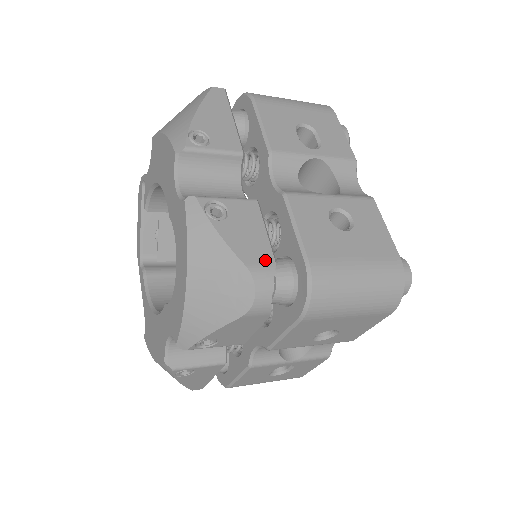
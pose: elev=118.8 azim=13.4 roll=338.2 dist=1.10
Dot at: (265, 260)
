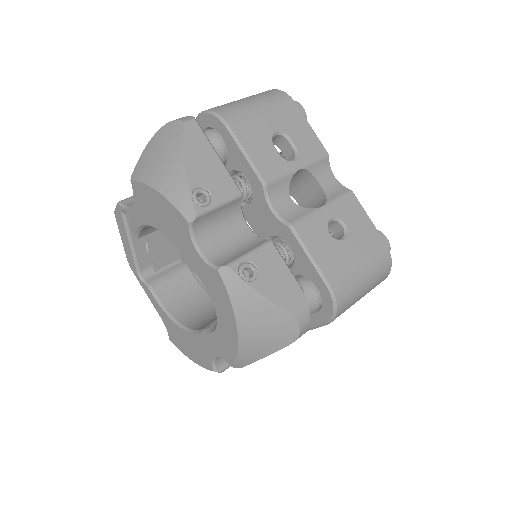
Dot at: (299, 299)
